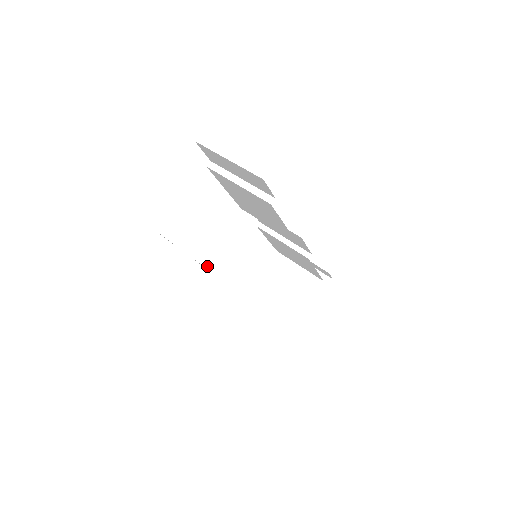
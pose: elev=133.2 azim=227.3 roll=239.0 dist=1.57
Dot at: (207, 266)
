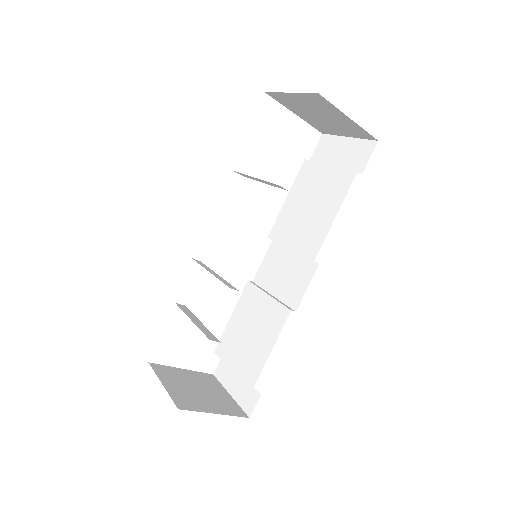
Dot at: occluded
